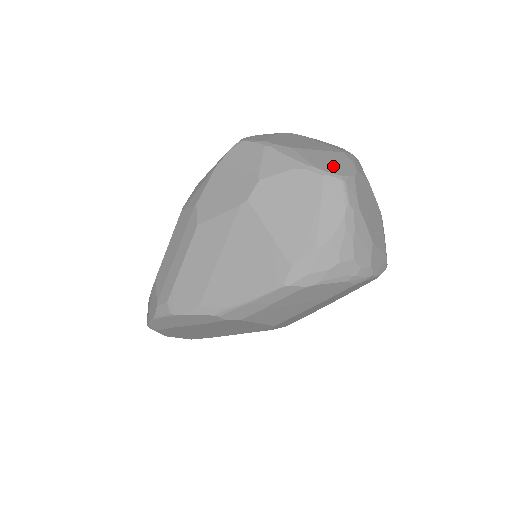
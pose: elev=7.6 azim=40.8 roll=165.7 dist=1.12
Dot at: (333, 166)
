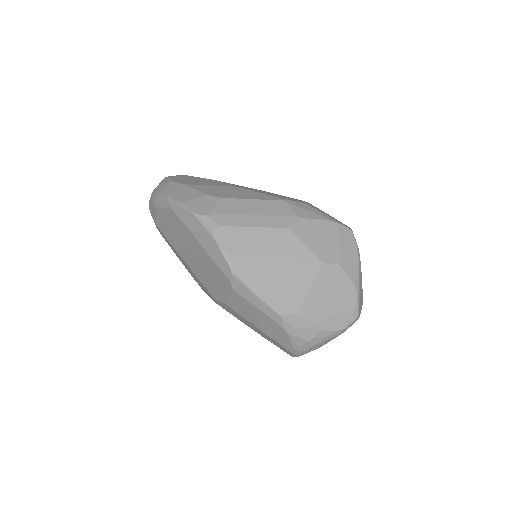
Dot at: occluded
